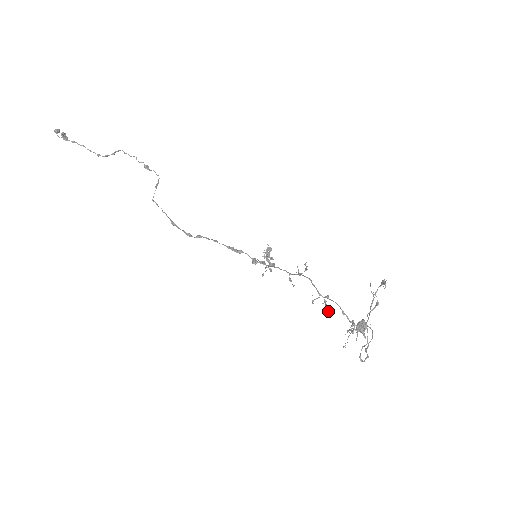
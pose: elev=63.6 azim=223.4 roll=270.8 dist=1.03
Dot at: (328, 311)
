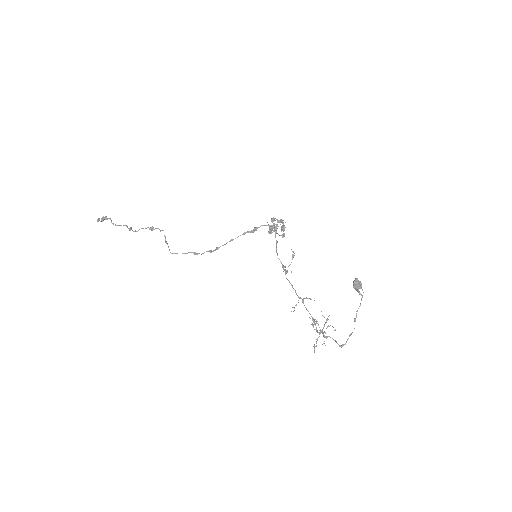
Dot at: occluded
